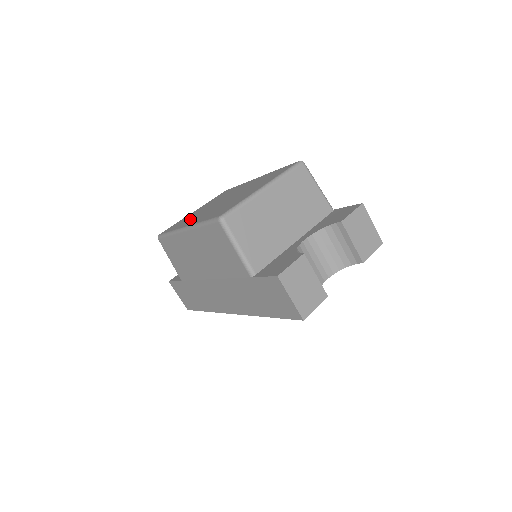
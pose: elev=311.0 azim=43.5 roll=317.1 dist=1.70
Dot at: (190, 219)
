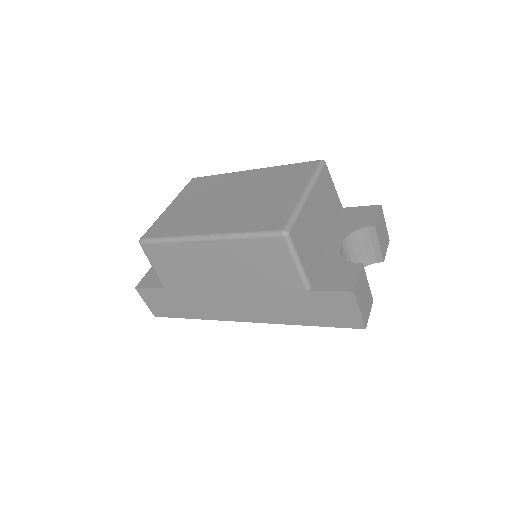
Dot at: (192, 221)
